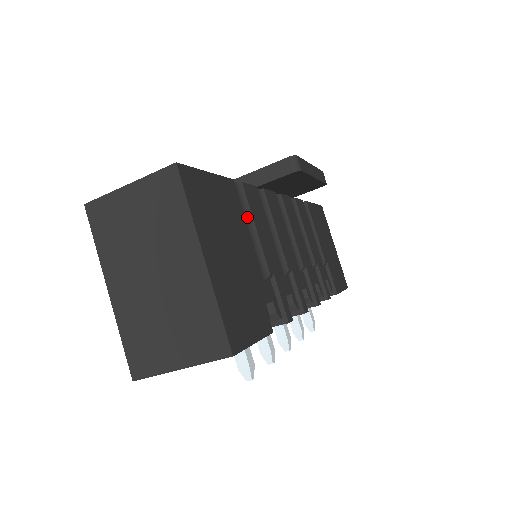
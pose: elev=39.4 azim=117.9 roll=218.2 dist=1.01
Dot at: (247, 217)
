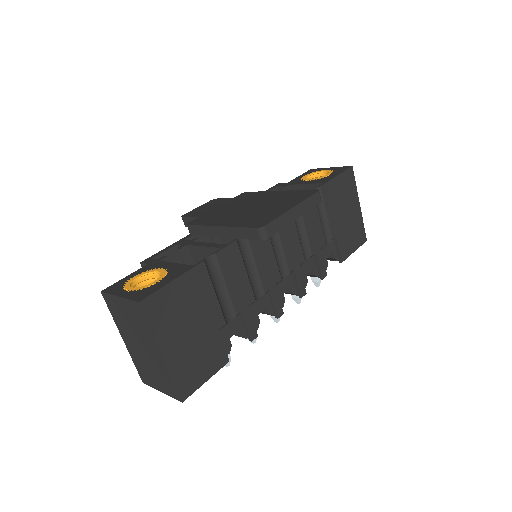
Dot at: (219, 279)
